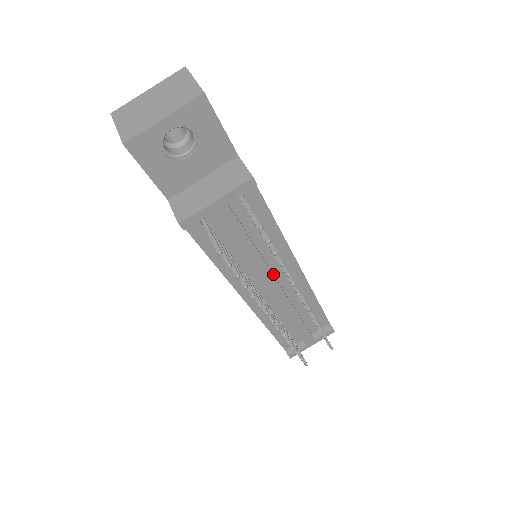
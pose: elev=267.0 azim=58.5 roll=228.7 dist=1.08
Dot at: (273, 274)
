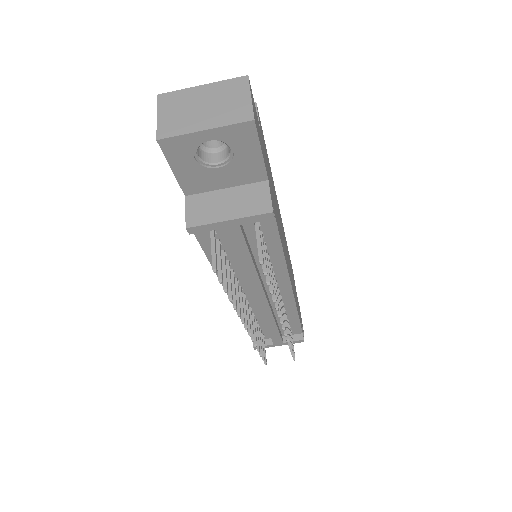
Dot at: (264, 285)
